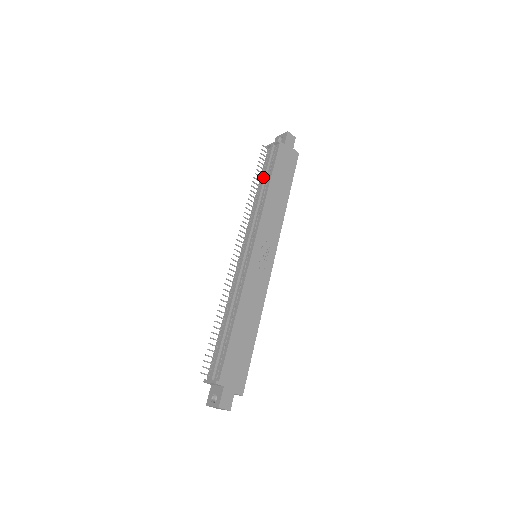
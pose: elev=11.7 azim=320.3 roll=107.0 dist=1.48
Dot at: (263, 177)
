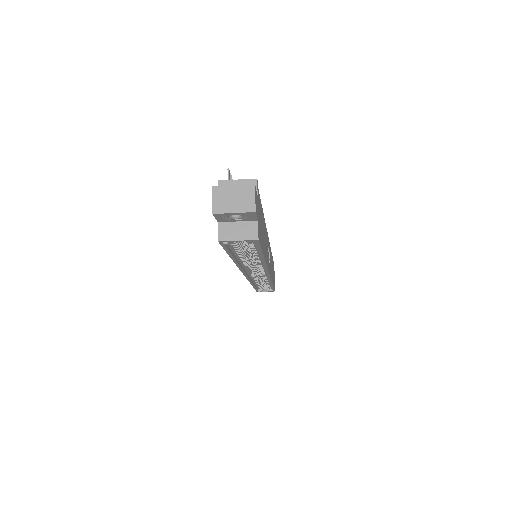
Dot at: occluded
